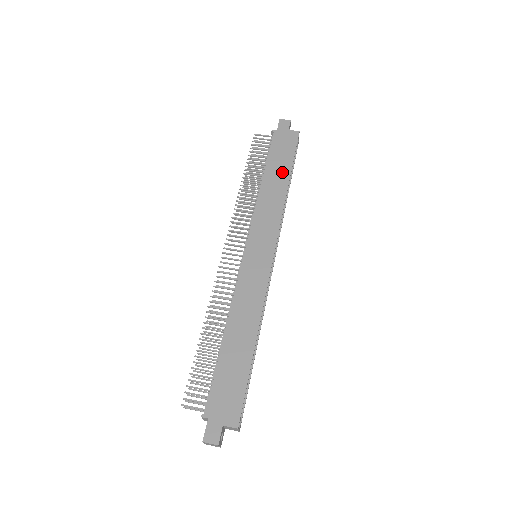
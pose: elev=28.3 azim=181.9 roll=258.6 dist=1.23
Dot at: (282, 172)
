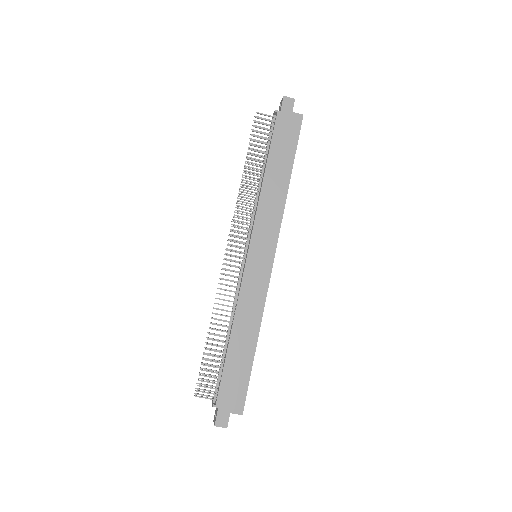
Dot at: (284, 166)
